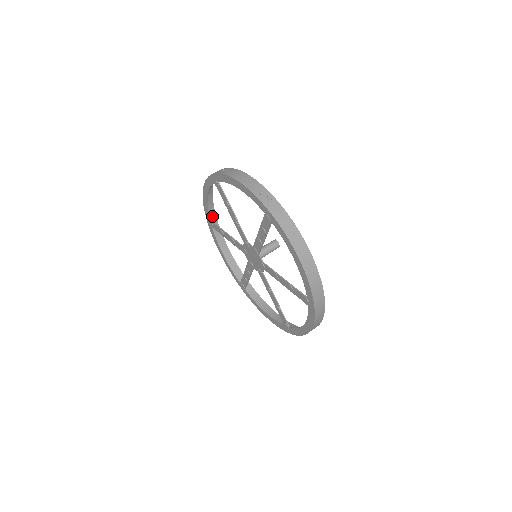
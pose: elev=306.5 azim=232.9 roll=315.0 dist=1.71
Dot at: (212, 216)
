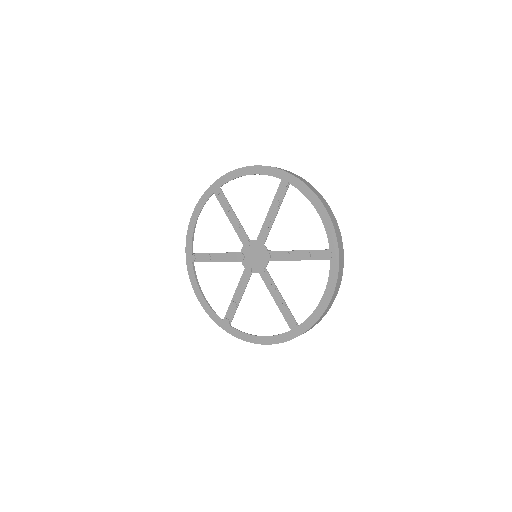
Dot at: occluded
